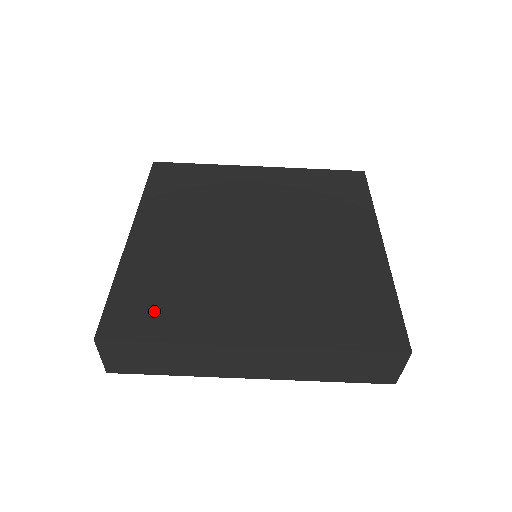
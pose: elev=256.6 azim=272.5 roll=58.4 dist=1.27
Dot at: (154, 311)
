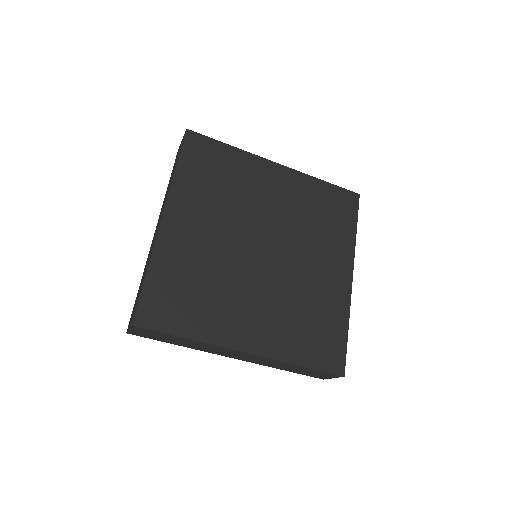
Dot at: (178, 307)
